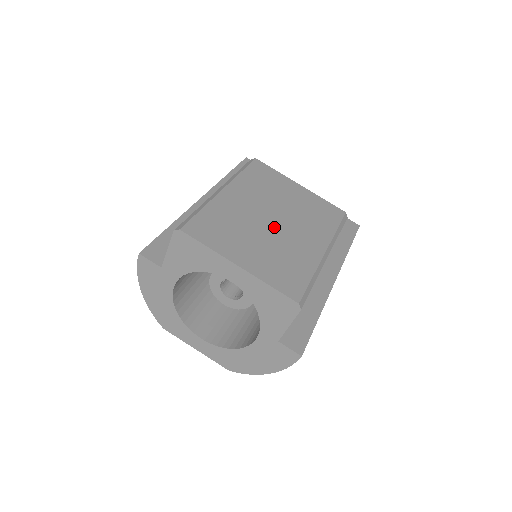
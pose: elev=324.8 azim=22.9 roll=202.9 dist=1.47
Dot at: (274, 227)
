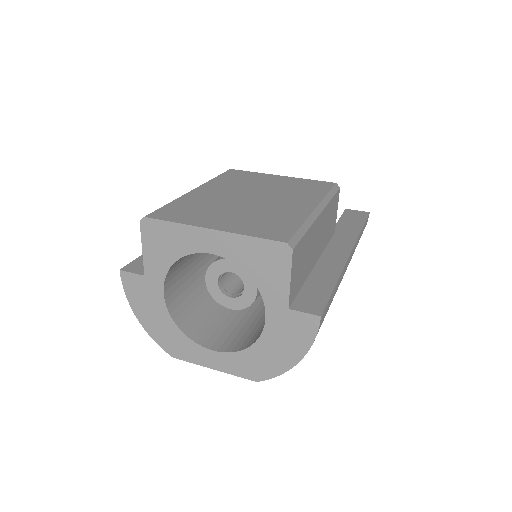
Dot at: (253, 202)
